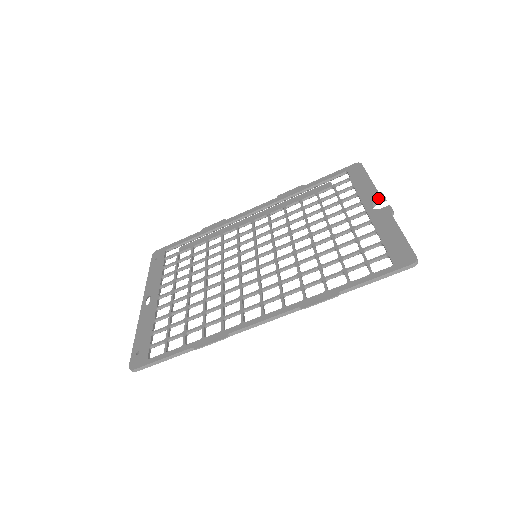
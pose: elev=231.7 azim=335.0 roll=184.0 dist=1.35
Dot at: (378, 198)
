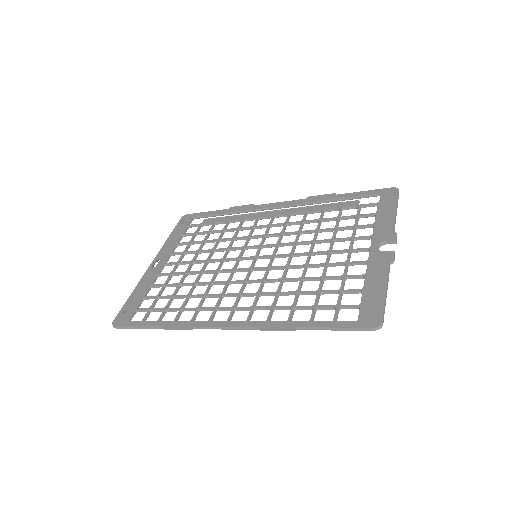
Dot at: (389, 238)
